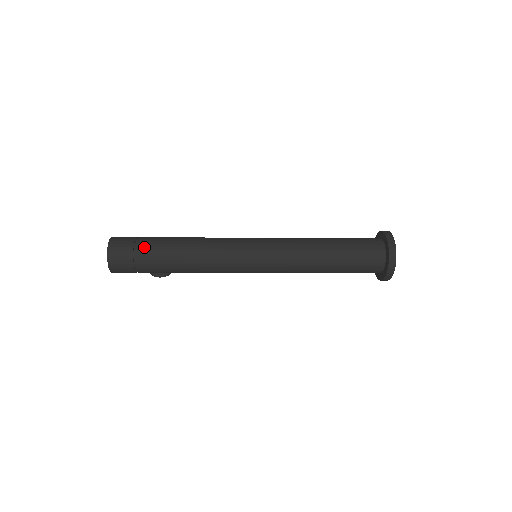
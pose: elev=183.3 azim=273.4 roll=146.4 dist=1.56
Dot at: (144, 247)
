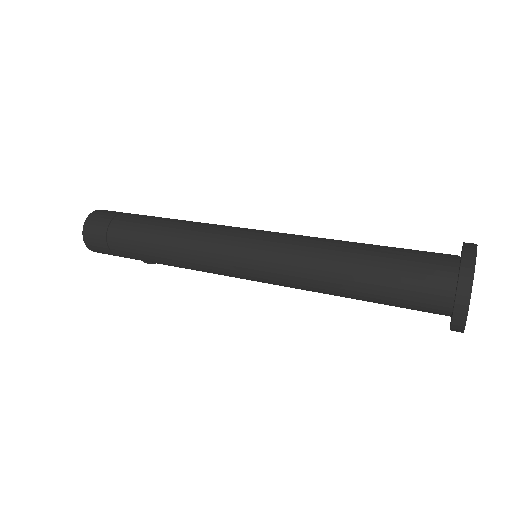
Dot at: (116, 233)
